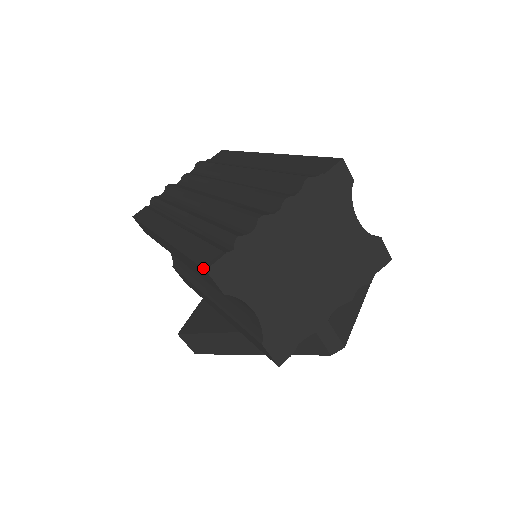
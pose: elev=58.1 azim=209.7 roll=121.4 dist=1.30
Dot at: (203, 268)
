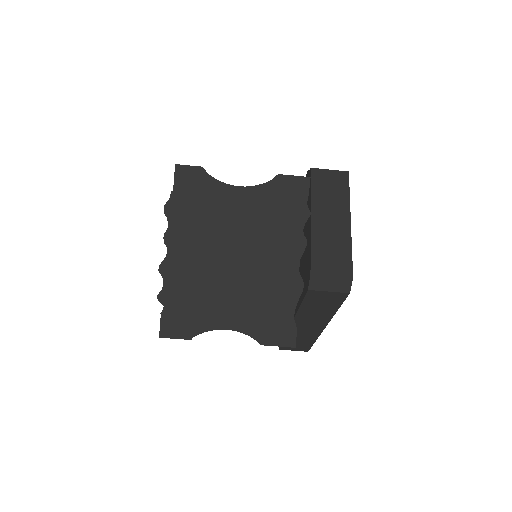
Dot at: (159, 336)
